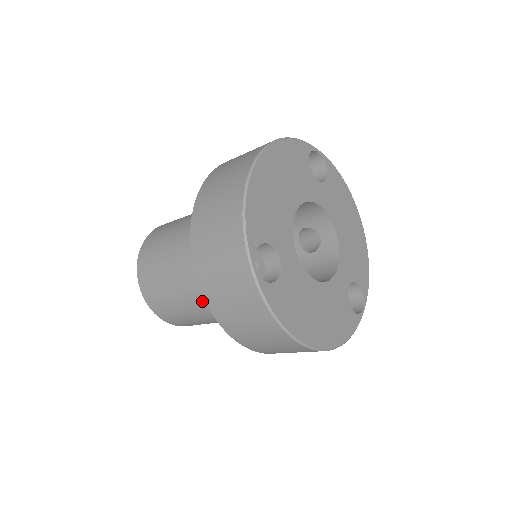
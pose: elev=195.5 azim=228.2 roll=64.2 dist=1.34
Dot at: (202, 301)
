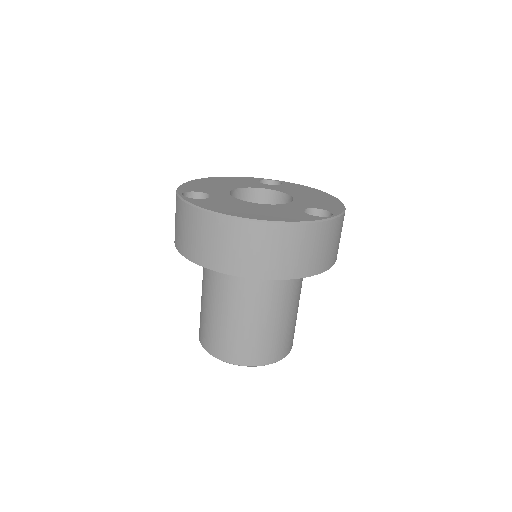
Dot at: (214, 293)
